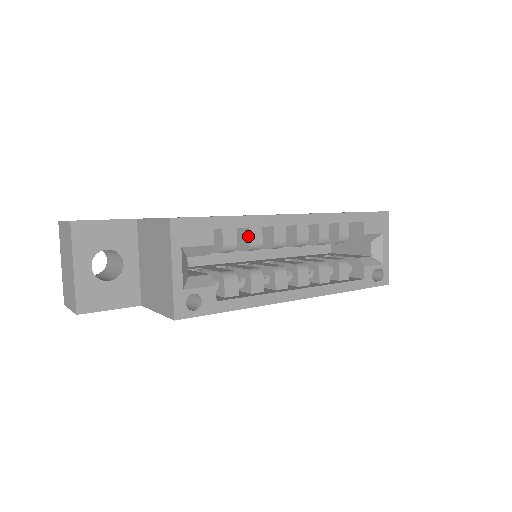
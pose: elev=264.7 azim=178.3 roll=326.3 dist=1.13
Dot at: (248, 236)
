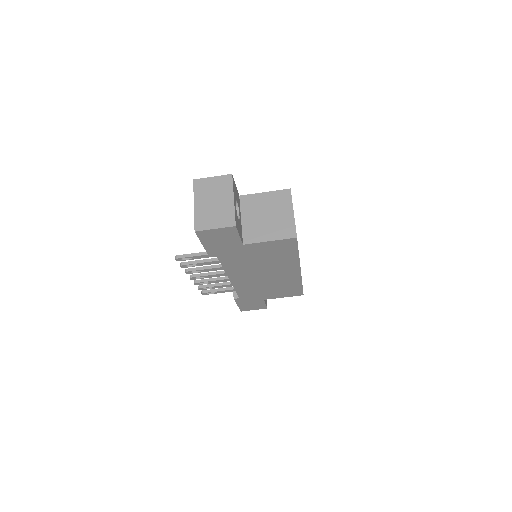
Dot at: occluded
